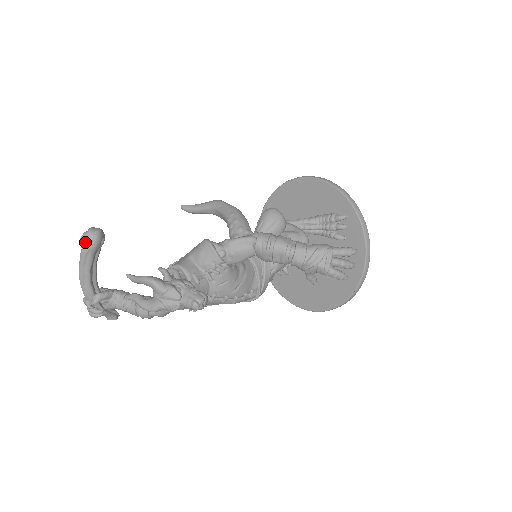
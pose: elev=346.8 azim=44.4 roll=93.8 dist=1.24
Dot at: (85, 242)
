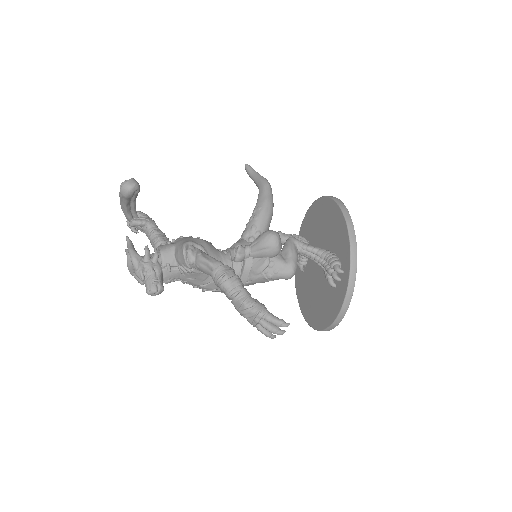
Dot at: (120, 190)
